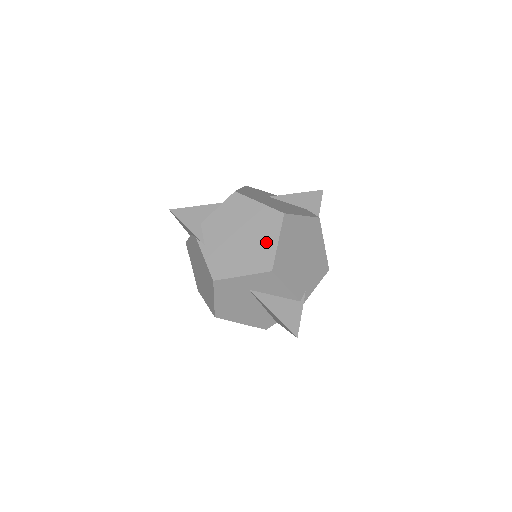
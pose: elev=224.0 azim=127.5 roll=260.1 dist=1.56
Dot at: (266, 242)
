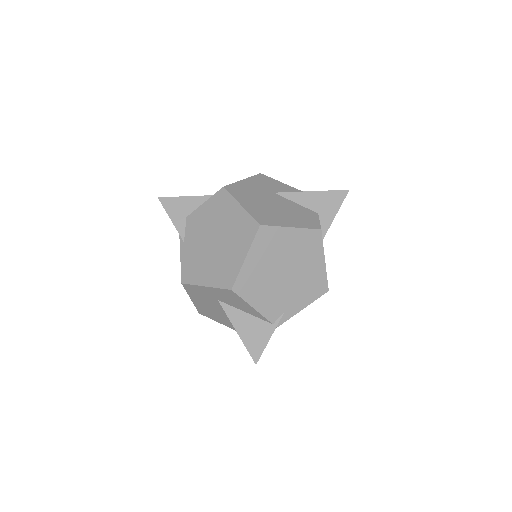
Dot at: (235, 255)
